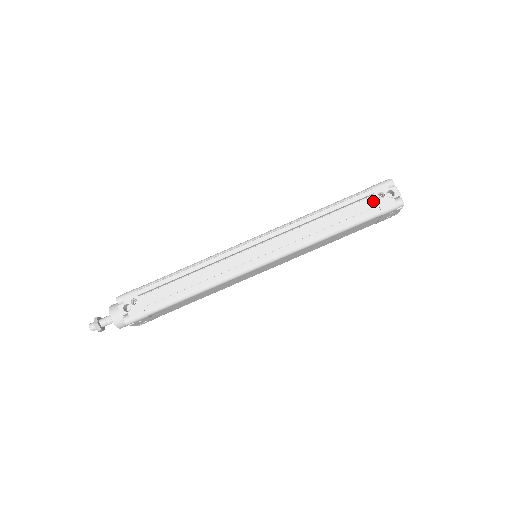
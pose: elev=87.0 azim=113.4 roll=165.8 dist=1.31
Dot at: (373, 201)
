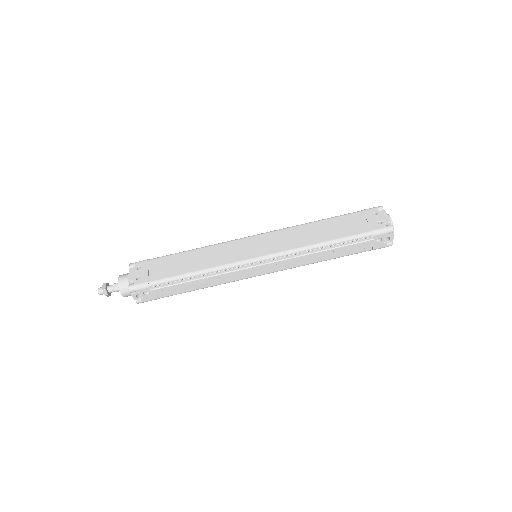
Dot at: (370, 244)
